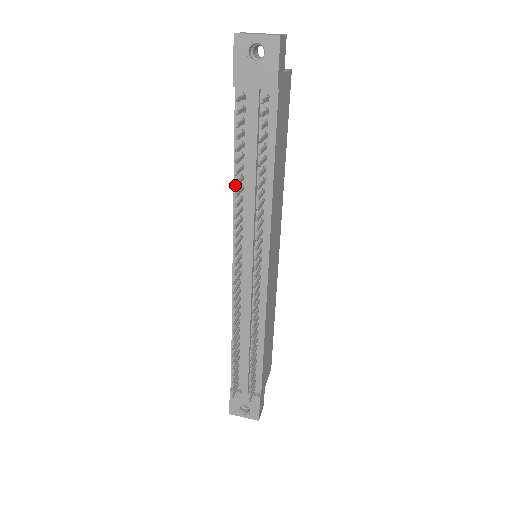
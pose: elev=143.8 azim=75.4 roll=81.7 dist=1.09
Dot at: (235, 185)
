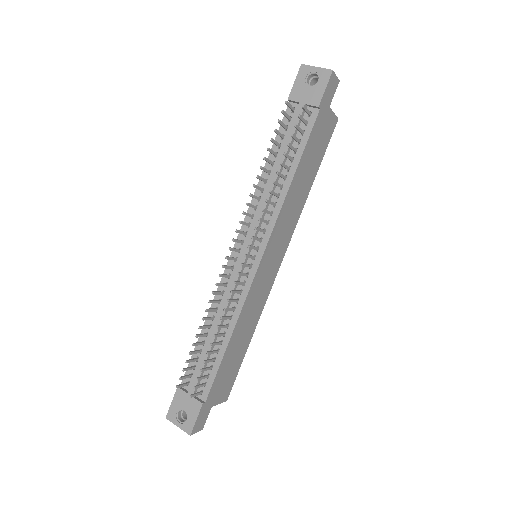
Dot at: (260, 167)
